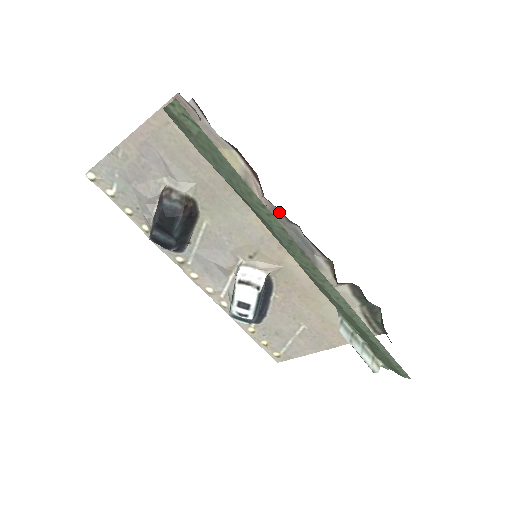
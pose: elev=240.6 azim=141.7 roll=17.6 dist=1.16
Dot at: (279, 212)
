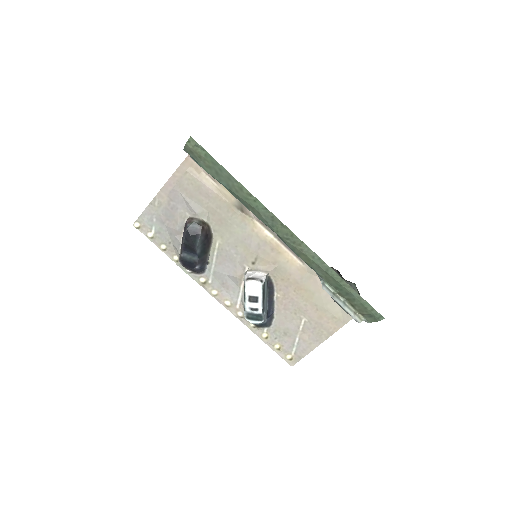
Dot at: occluded
